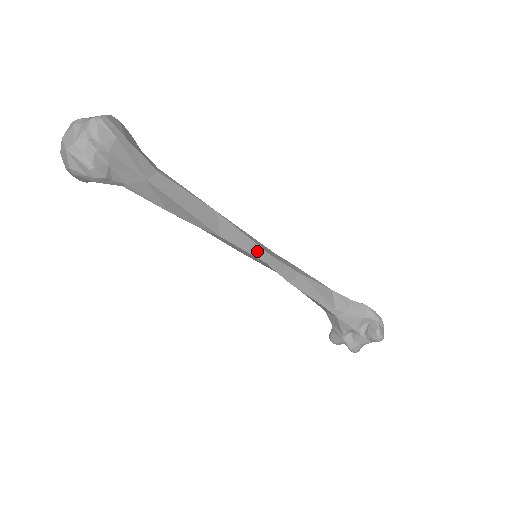
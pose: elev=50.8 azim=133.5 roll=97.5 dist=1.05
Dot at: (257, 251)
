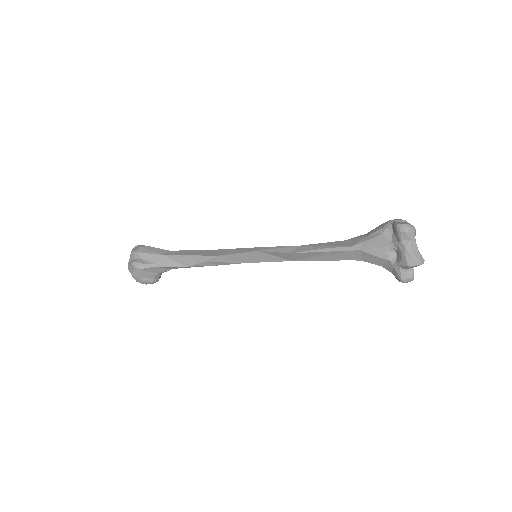
Dot at: (249, 250)
